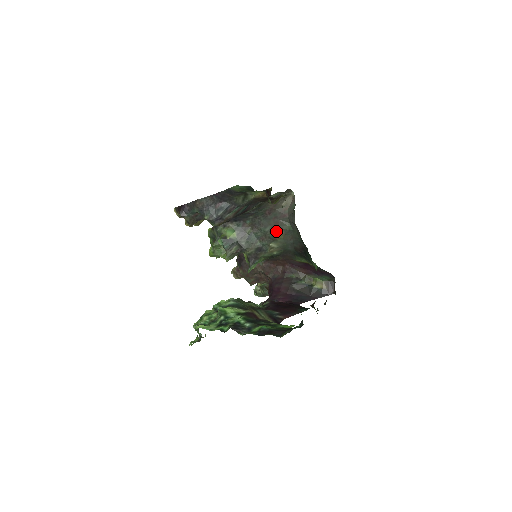
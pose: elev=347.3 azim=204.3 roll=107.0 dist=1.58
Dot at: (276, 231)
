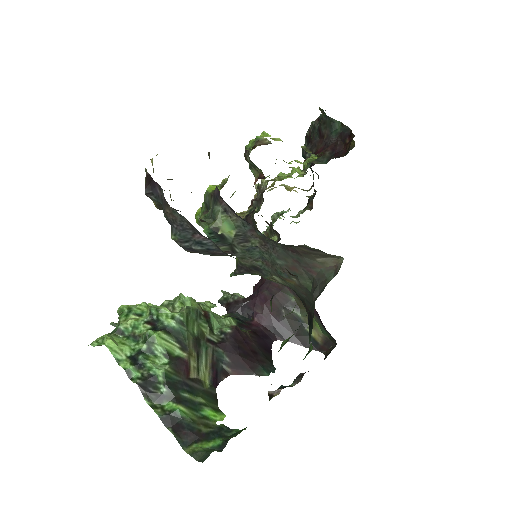
Dot at: (289, 274)
